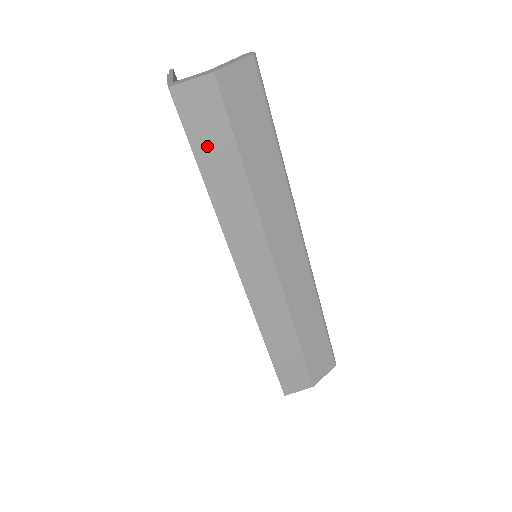
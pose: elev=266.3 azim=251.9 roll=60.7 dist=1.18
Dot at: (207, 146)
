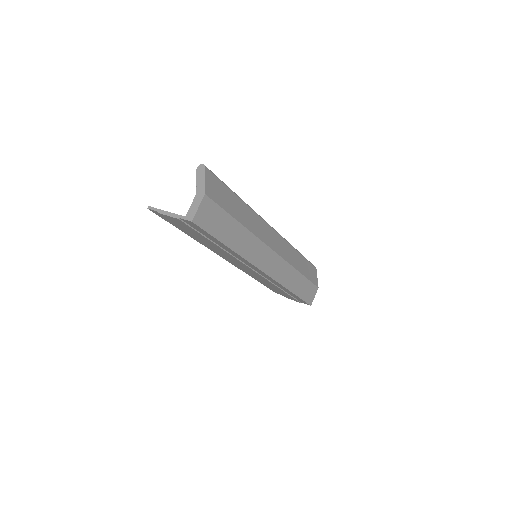
Dot at: (220, 230)
